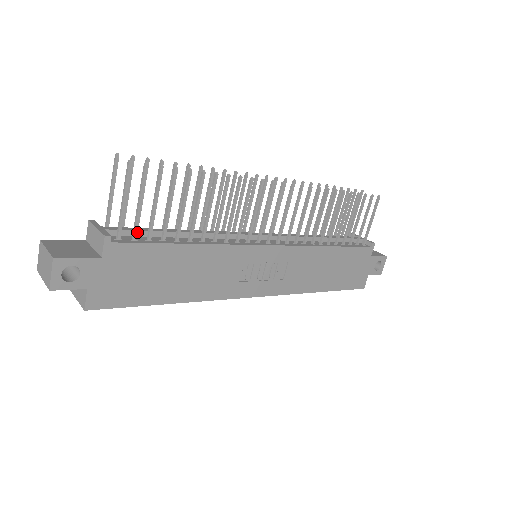
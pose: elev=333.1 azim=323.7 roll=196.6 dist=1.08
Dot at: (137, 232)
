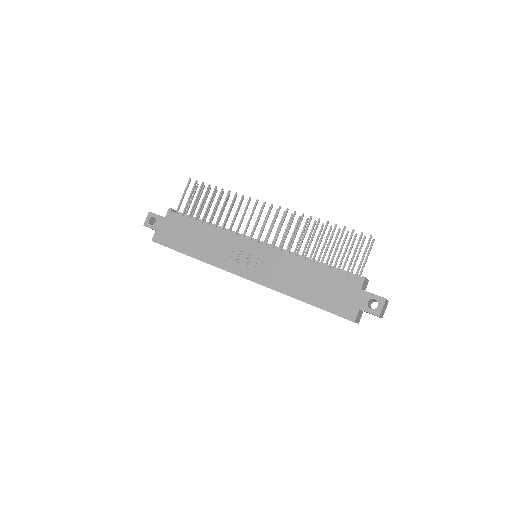
Dot at: occluded
